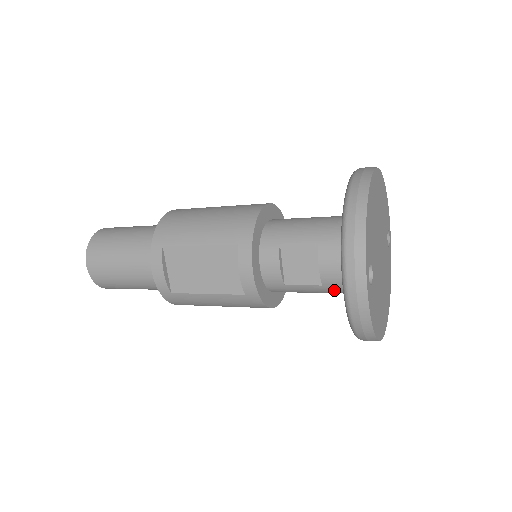
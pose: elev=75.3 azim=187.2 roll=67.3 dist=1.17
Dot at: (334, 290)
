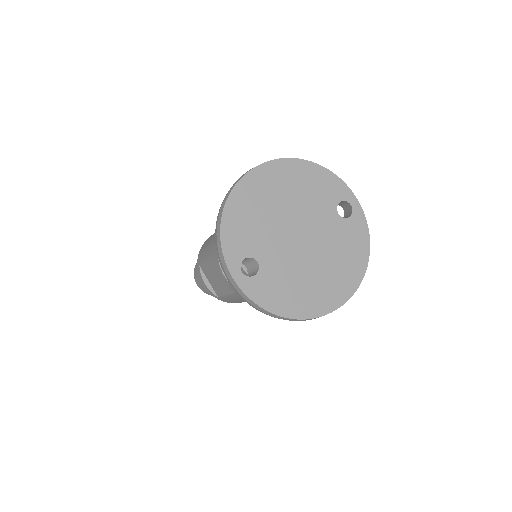
Dot at: occluded
